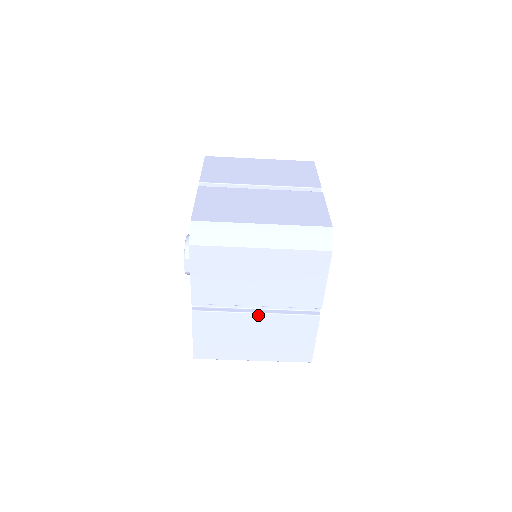
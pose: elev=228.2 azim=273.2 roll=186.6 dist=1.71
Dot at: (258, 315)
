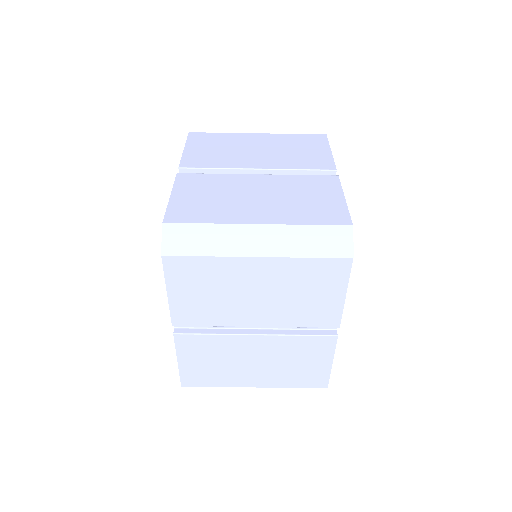
Dot at: (258, 337)
